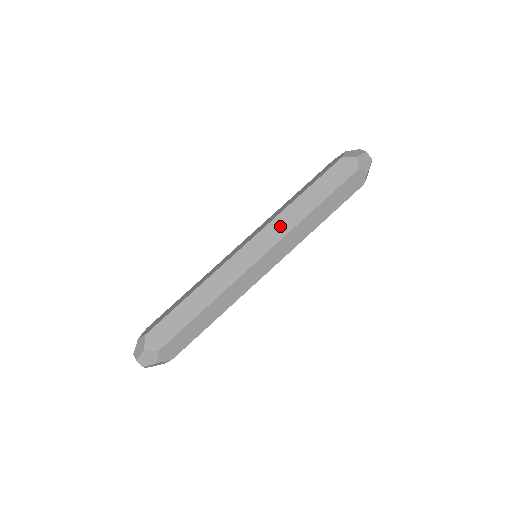
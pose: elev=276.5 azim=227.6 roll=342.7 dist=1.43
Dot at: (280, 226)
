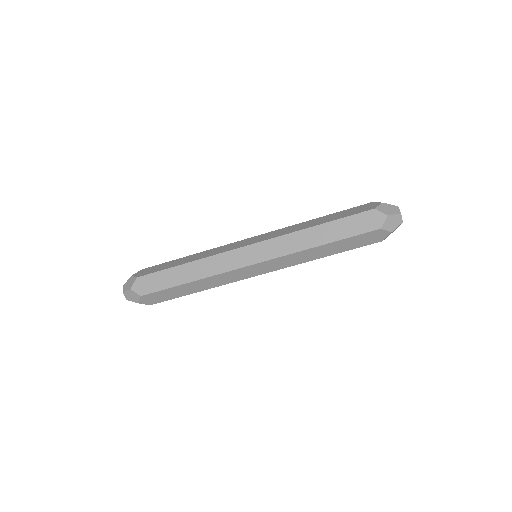
Dot at: (286, 244)
